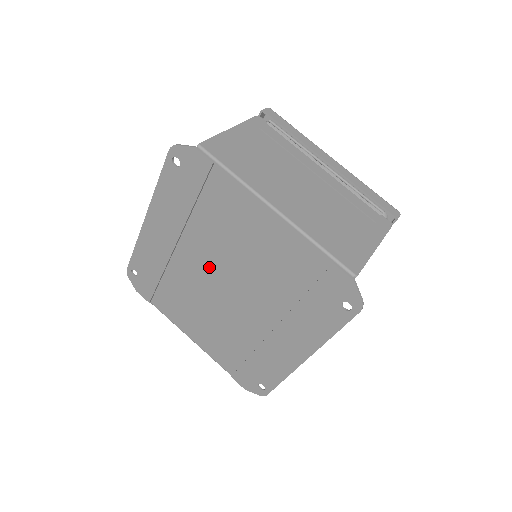
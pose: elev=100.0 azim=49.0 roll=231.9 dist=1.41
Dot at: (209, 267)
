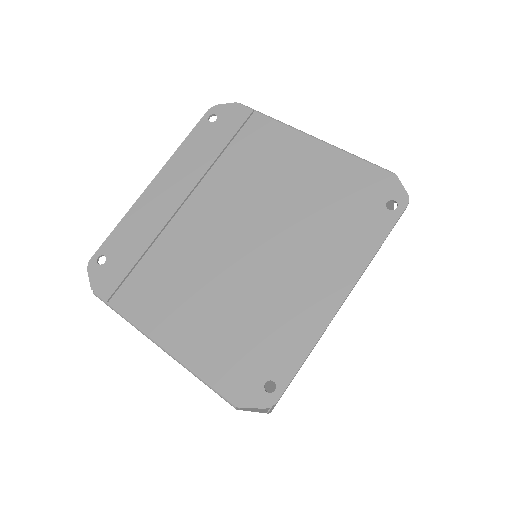
Dot at: (222, 217)
